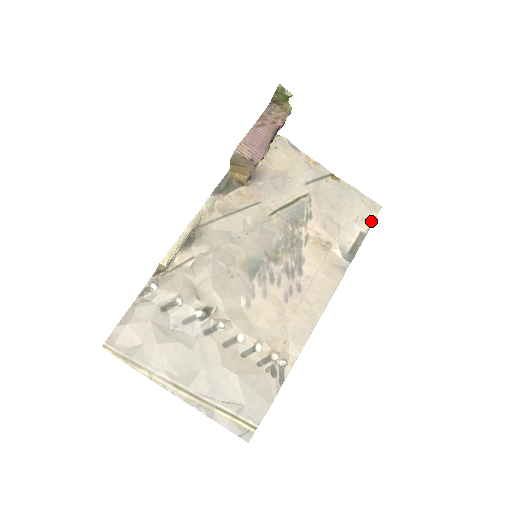
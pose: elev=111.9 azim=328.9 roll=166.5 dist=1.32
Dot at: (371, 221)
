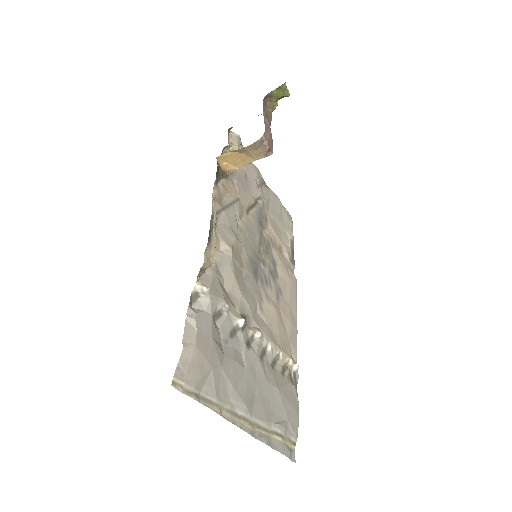
Dot at: (292, 230)
